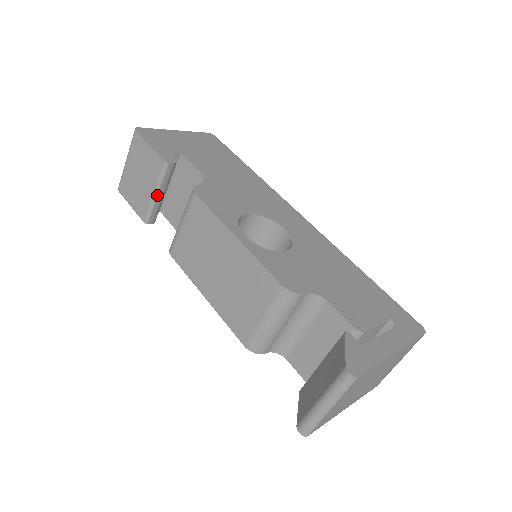
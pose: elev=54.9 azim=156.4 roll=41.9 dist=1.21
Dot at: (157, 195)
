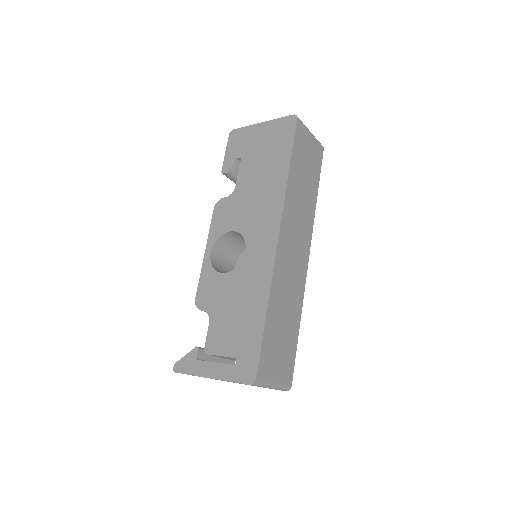
Dot at: occluded
